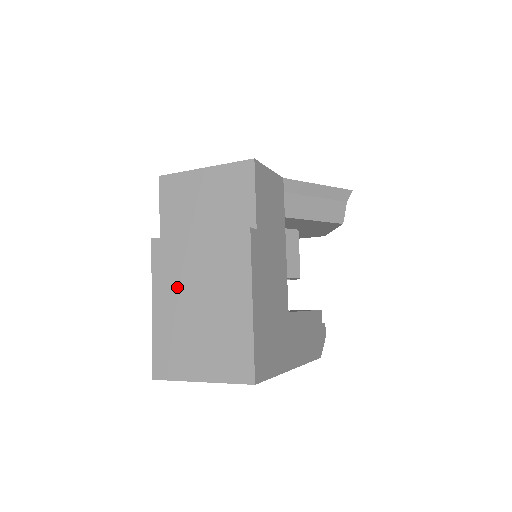
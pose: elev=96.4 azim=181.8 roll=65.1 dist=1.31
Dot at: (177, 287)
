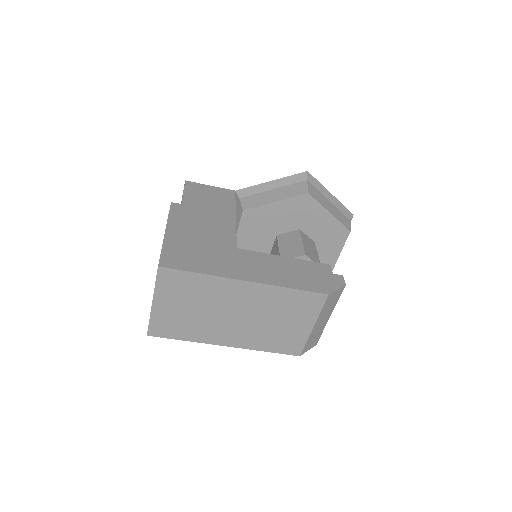
Dot at: occluded
